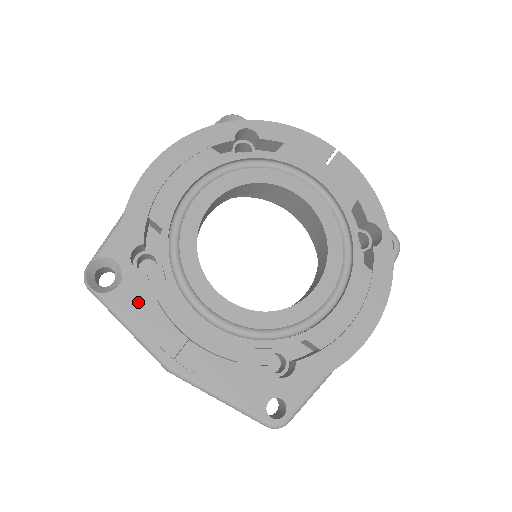
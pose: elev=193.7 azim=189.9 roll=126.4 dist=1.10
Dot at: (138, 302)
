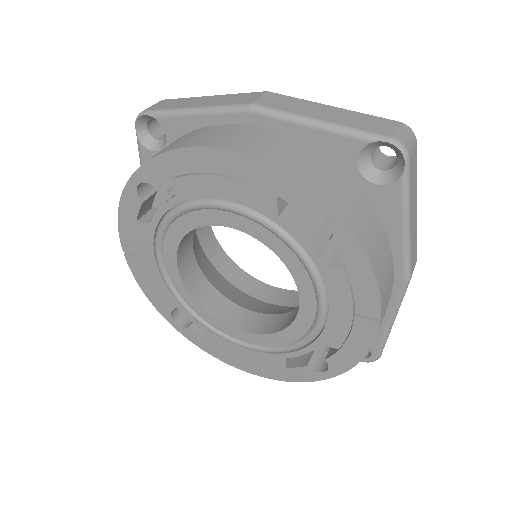
Dot at: (124, 209)
